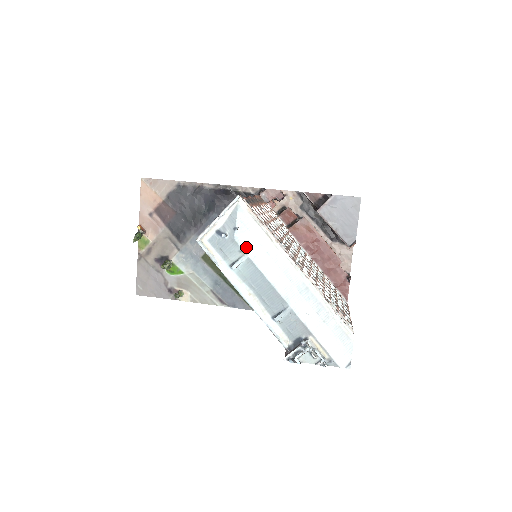
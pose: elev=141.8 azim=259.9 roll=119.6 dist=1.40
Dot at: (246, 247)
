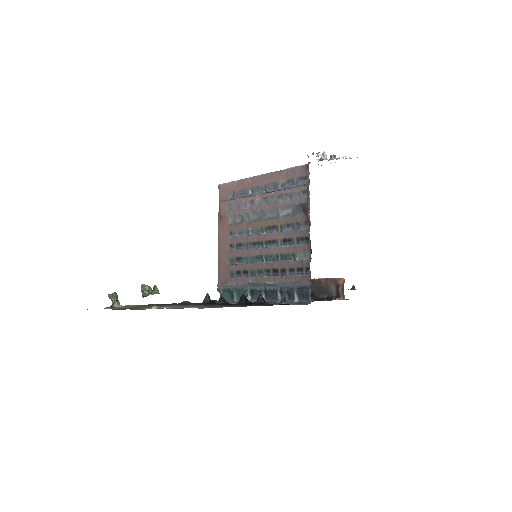
Dot at: occluded
